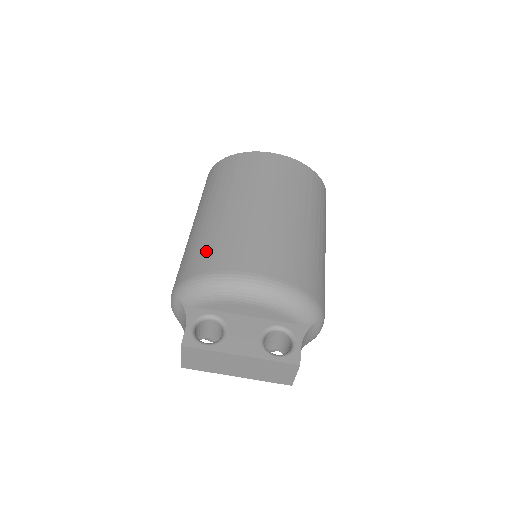
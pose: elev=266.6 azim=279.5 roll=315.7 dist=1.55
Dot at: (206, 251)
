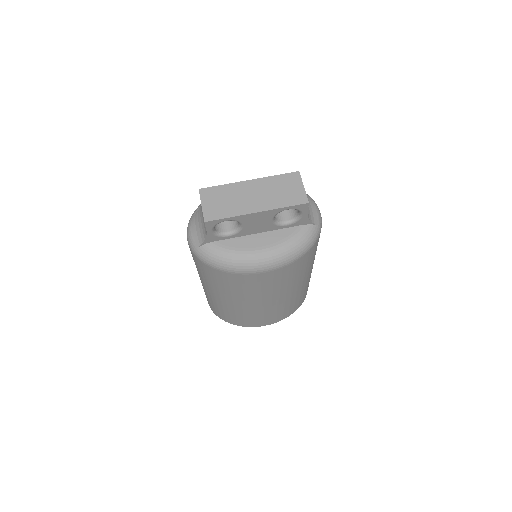
Dot at: occluded
